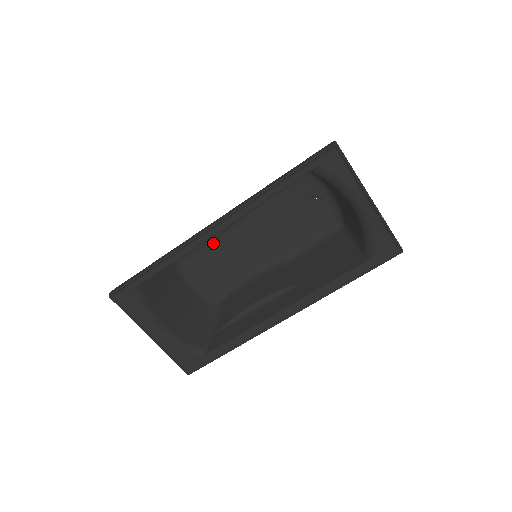
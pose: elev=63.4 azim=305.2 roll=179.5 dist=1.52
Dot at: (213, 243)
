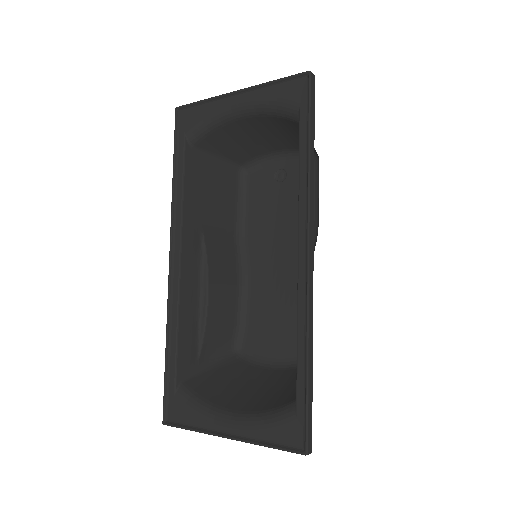
Dot at: (250, 304)
